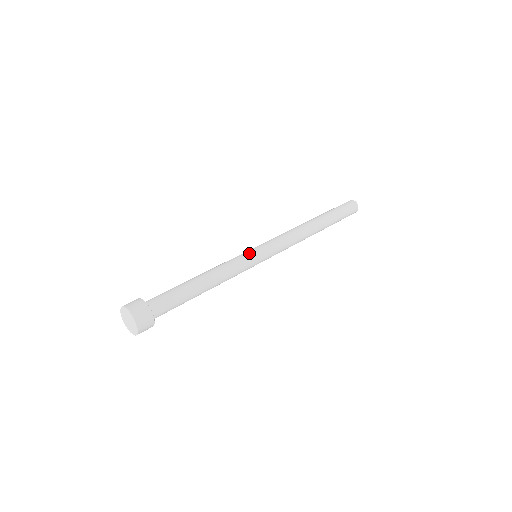
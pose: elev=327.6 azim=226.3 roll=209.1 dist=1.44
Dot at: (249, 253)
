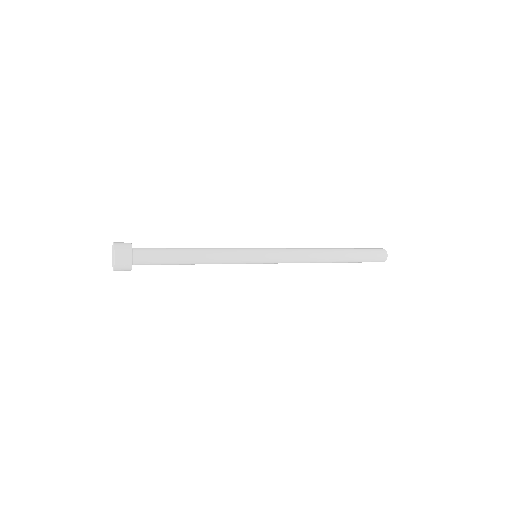
Dot at: occluded
